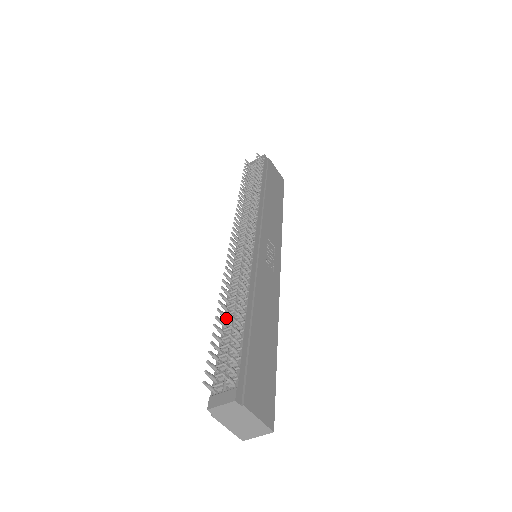
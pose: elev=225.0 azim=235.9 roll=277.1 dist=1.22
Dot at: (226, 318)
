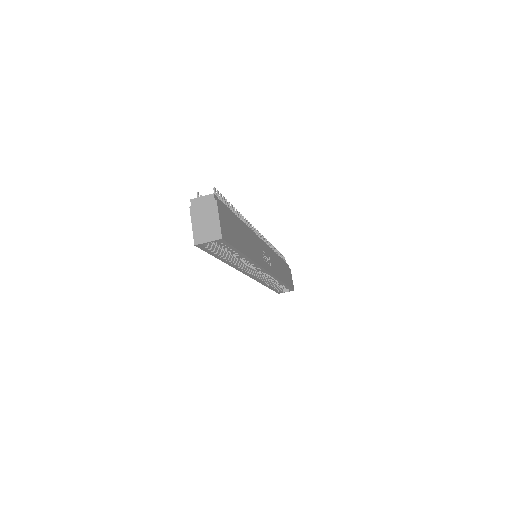
Dot at: occluded
